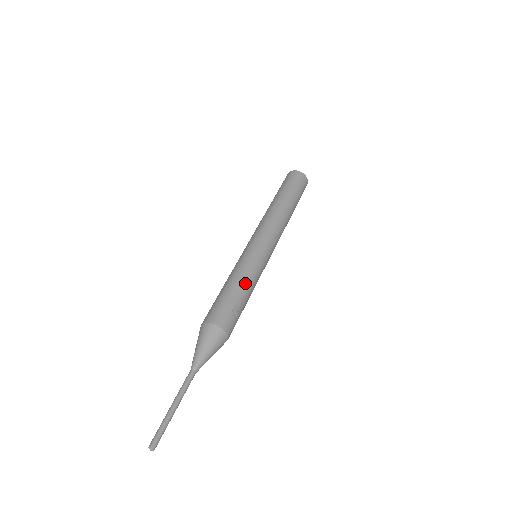
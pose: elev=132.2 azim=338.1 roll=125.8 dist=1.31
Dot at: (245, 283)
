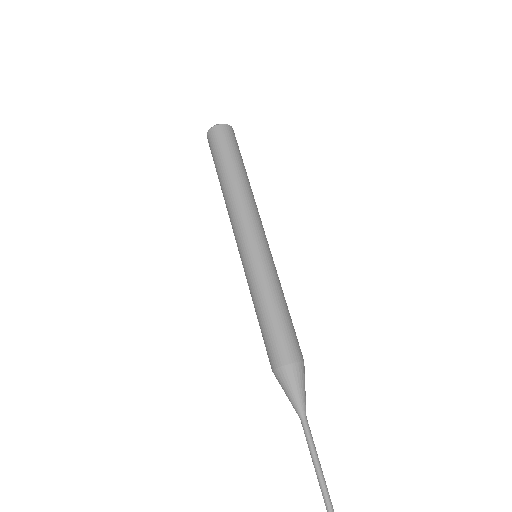
Dot at: (285, 300)
